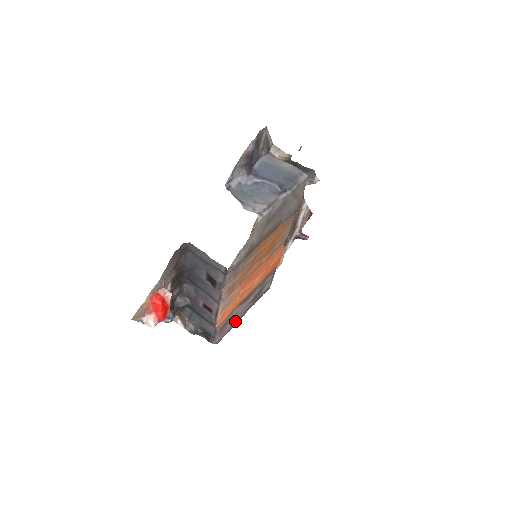
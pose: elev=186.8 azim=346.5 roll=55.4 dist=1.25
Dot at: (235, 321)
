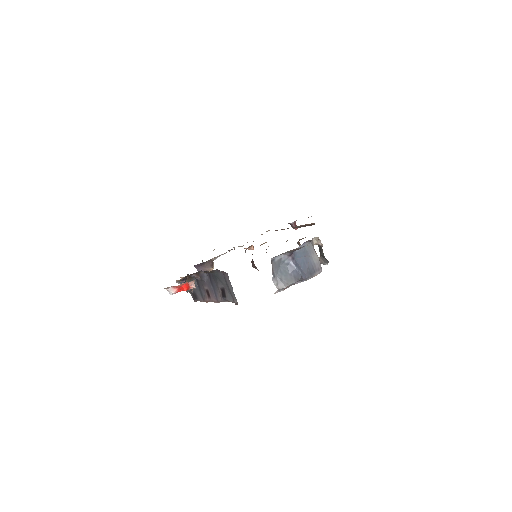
Dot at: occluded
